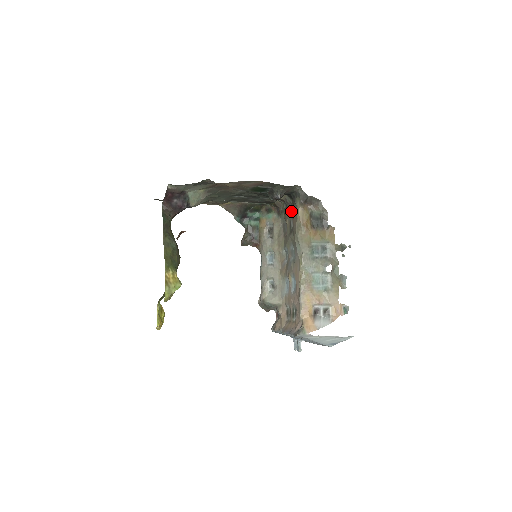
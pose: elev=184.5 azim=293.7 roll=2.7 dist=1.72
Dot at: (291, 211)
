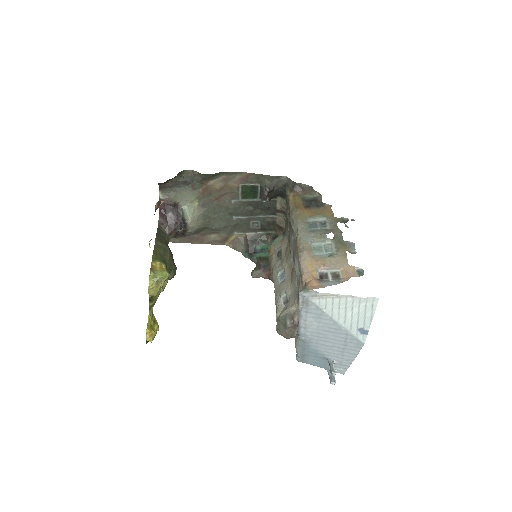
Dot at: (287, 210)
